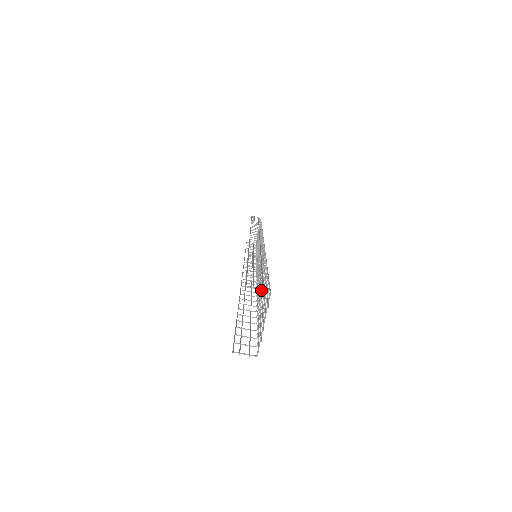
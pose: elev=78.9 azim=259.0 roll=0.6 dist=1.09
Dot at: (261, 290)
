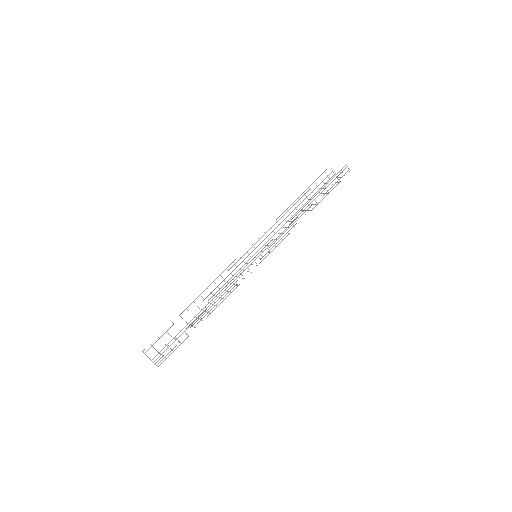
Dot at: occluded
